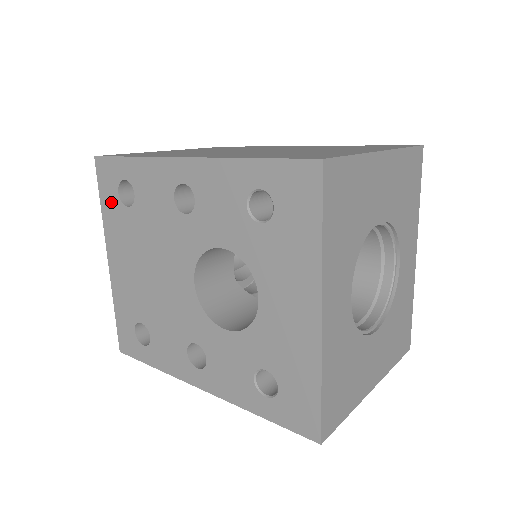
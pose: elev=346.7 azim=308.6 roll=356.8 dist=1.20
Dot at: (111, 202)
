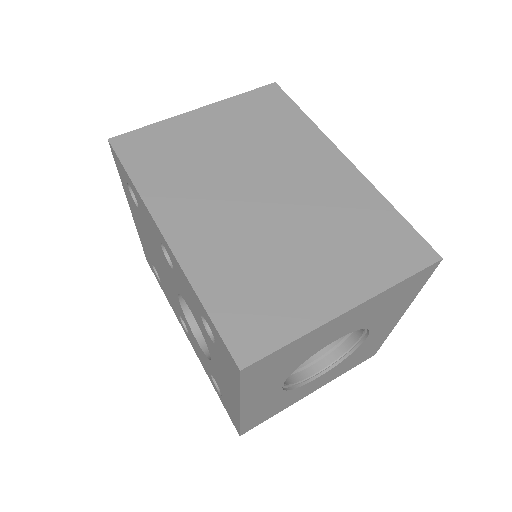
Dot at: (125, 184)
